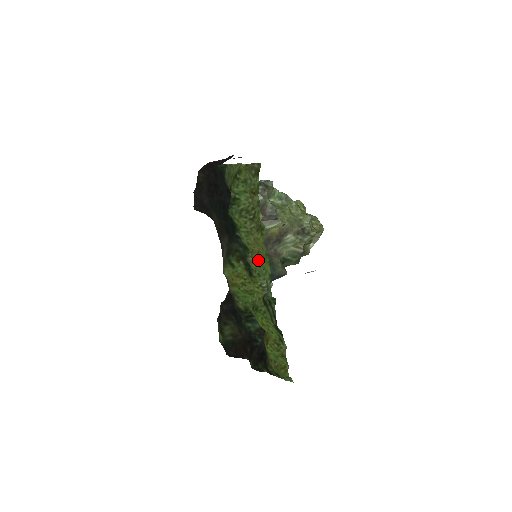
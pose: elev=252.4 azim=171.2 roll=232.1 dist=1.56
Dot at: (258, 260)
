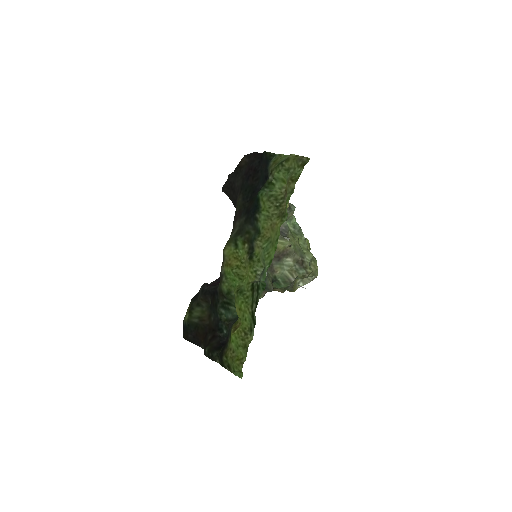
Dot at: (265, 245)
